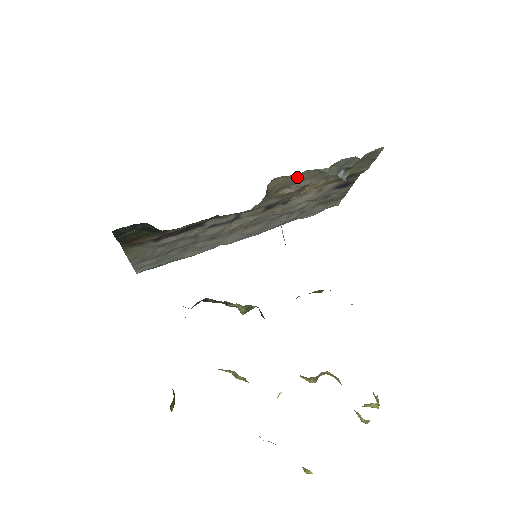
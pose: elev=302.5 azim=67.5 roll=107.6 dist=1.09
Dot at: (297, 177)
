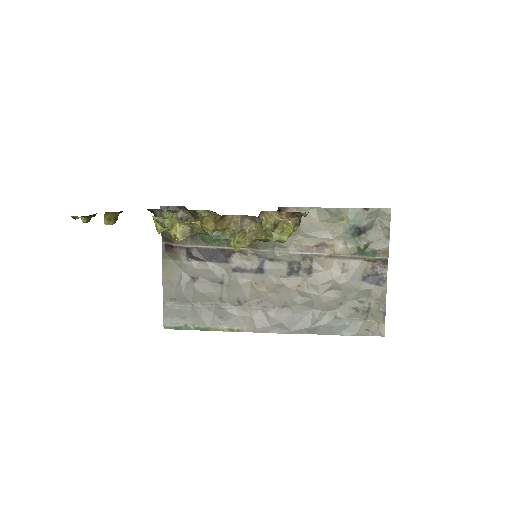
Dot at: (309, 216)
